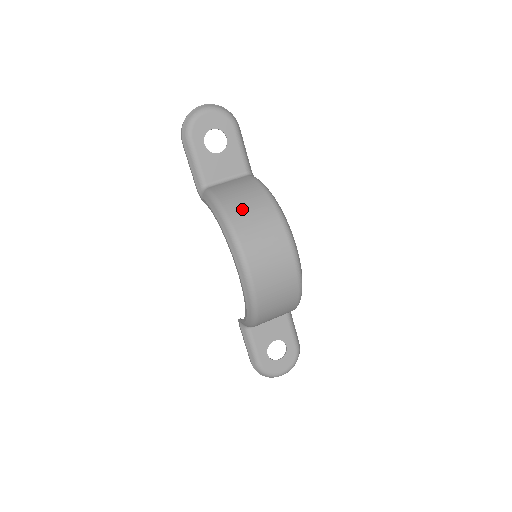
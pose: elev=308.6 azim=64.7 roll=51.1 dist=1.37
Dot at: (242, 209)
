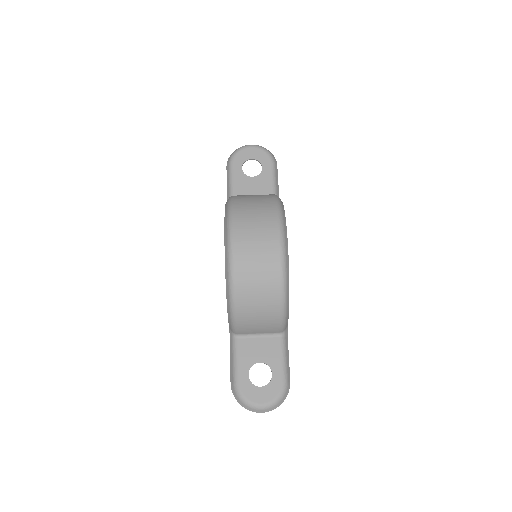
Dot at: (247, 200)
